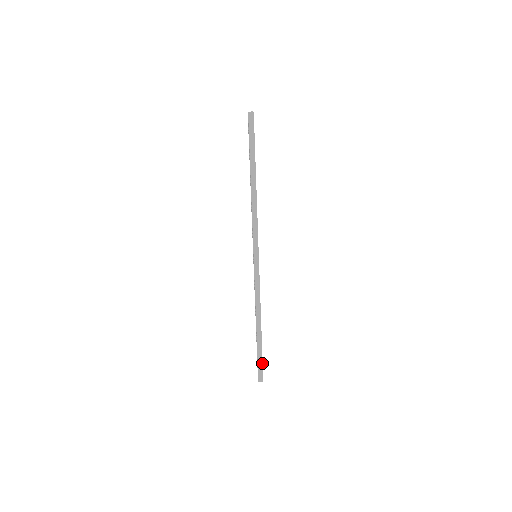
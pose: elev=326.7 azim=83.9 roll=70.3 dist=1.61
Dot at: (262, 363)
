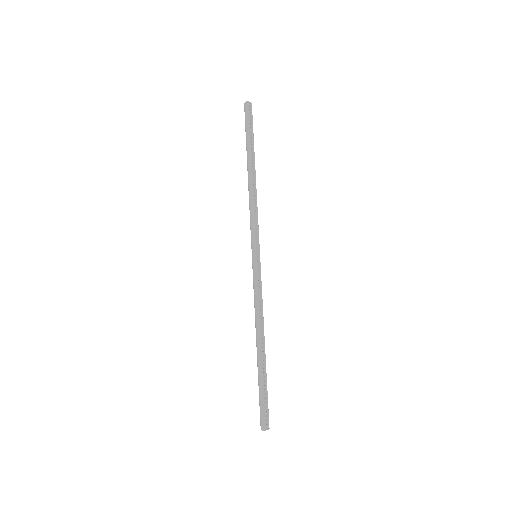
Dot at: (263, 402)
